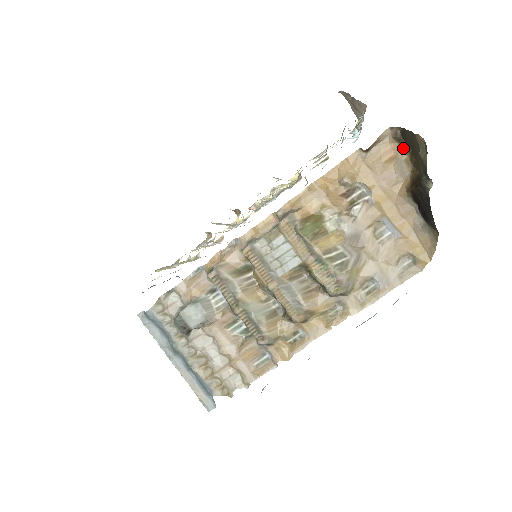
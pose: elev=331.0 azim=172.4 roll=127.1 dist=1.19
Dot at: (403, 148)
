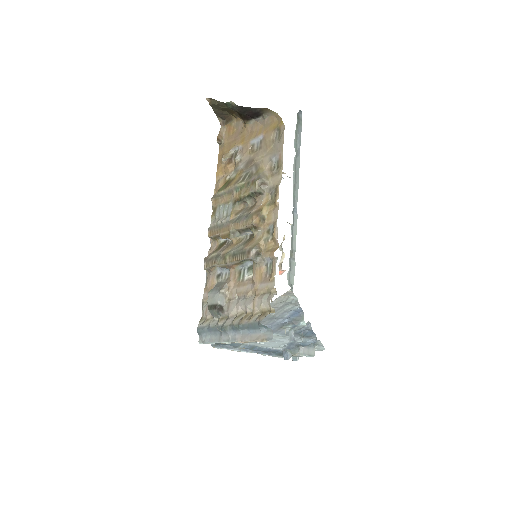
Dot at: (231, 121)
